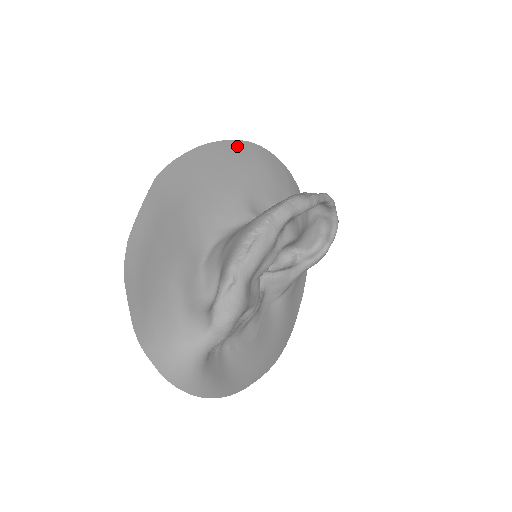
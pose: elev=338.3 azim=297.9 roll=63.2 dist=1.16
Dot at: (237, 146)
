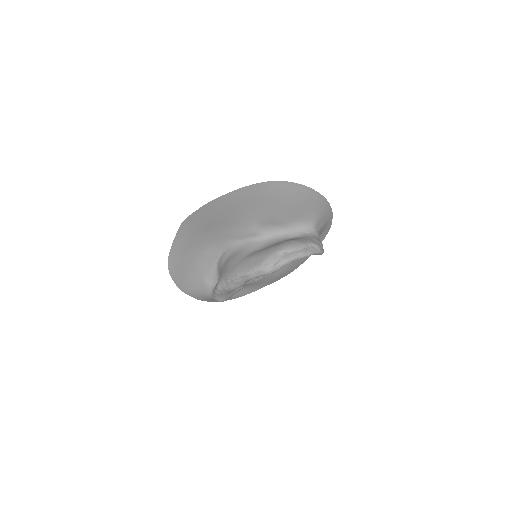
Dot at: (248, 190)
